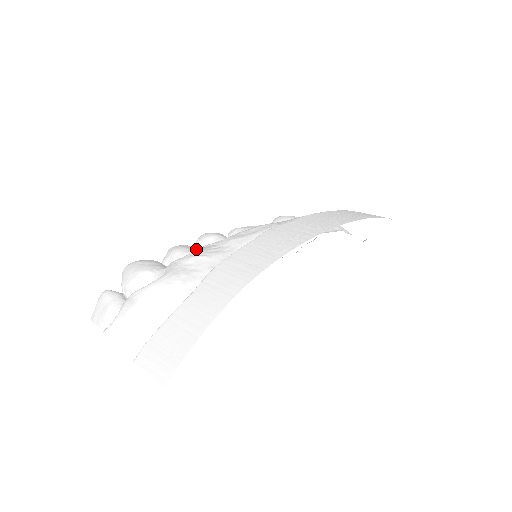
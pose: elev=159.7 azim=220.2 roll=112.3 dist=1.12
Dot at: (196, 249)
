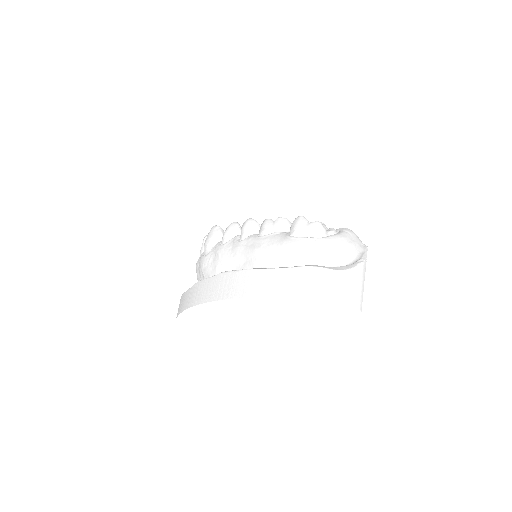
Dot at: (237, 233)
